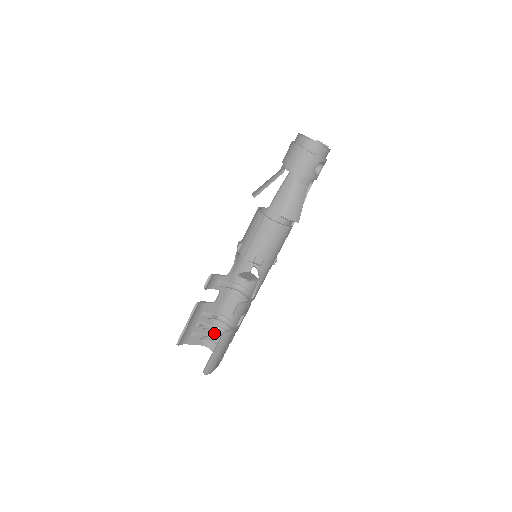
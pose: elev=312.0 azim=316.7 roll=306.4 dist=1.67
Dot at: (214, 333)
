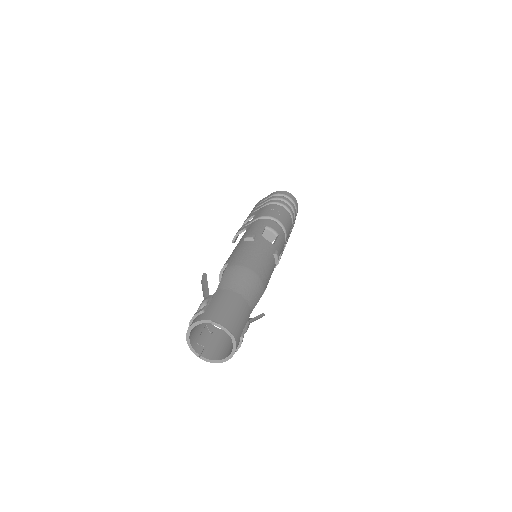
Dot at: (277, 198)
